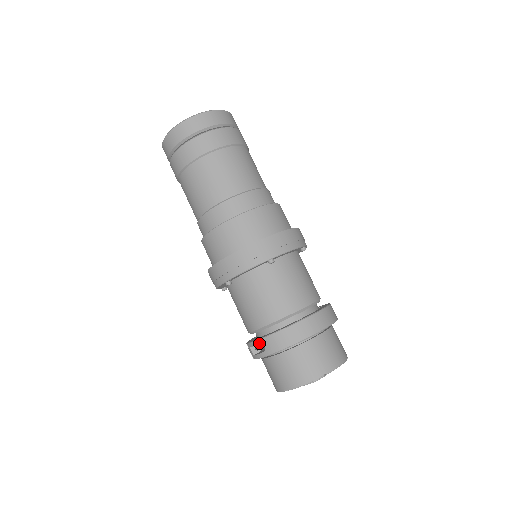
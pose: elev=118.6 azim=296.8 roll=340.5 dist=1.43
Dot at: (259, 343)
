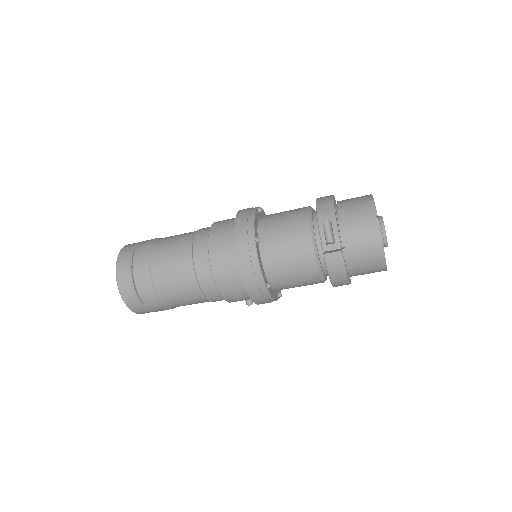
Dot at: (321, 224)
